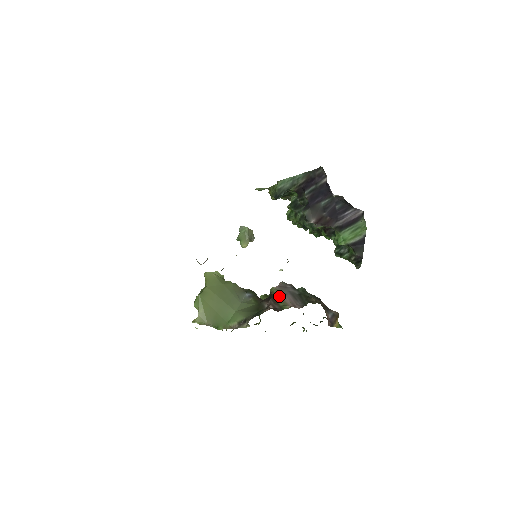
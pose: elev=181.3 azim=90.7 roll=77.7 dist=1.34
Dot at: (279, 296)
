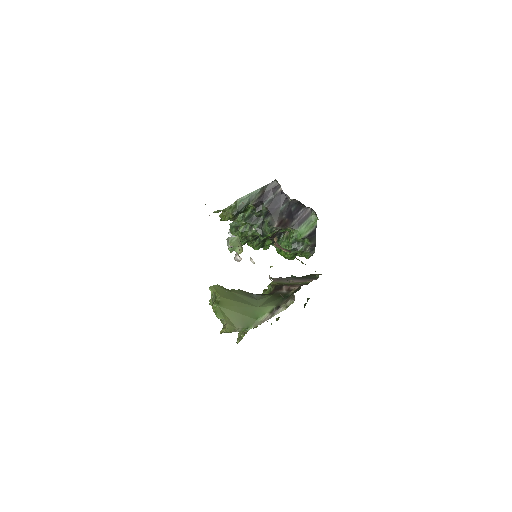
Dot at: (287, 282)
